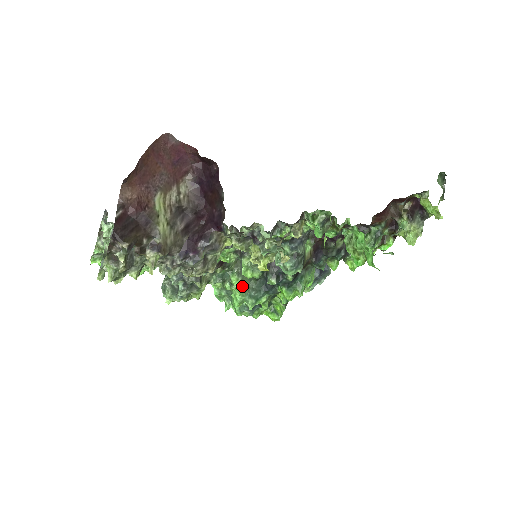
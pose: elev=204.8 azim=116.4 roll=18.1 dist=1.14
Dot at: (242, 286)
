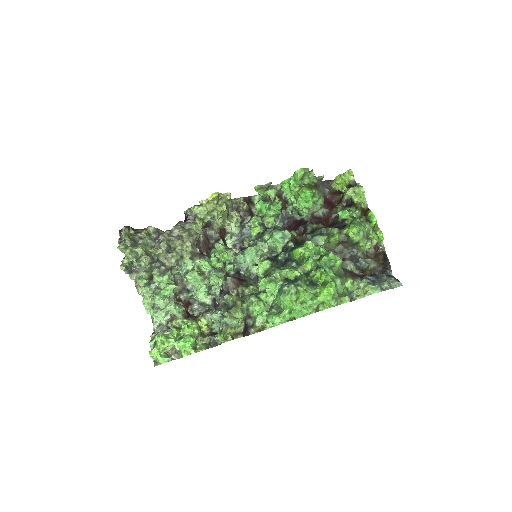
Dot at: occluded
